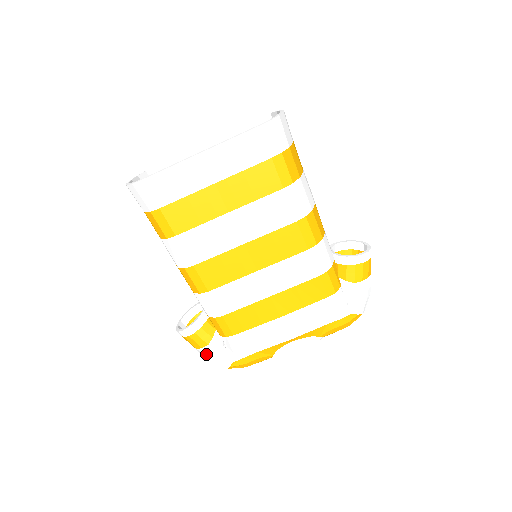
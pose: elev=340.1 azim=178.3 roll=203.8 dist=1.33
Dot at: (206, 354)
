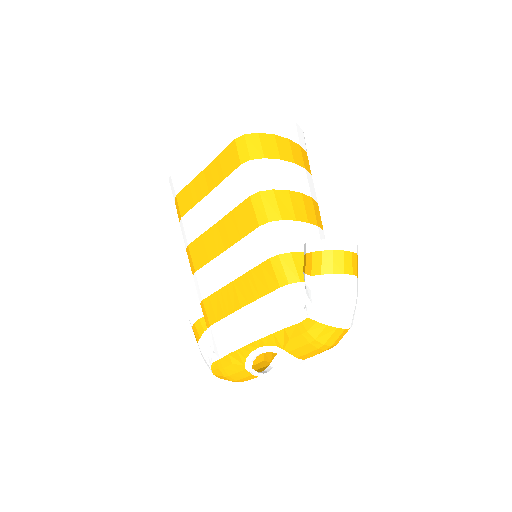
Dot at: (201, 351)
